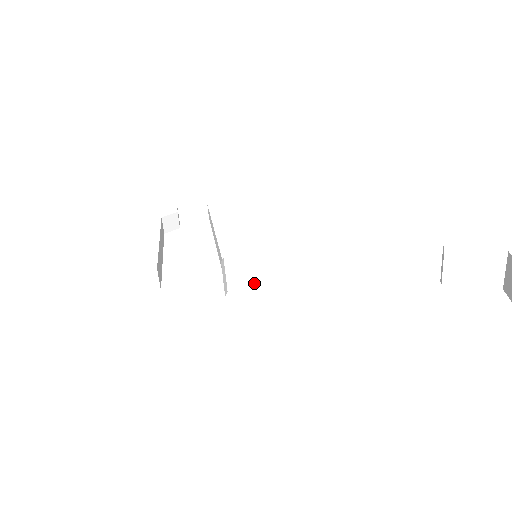
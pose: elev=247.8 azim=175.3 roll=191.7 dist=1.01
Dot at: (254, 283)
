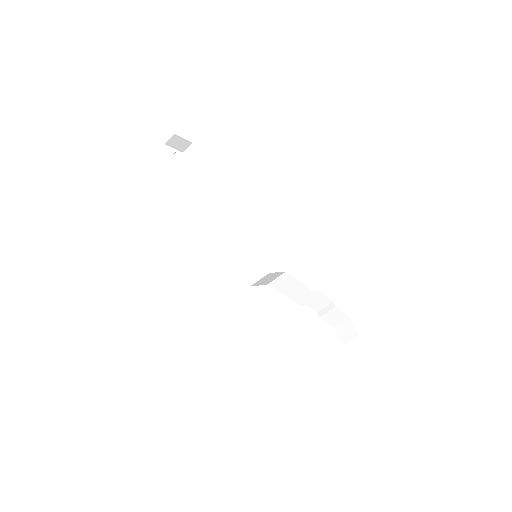
Dot at: (260, 284)
